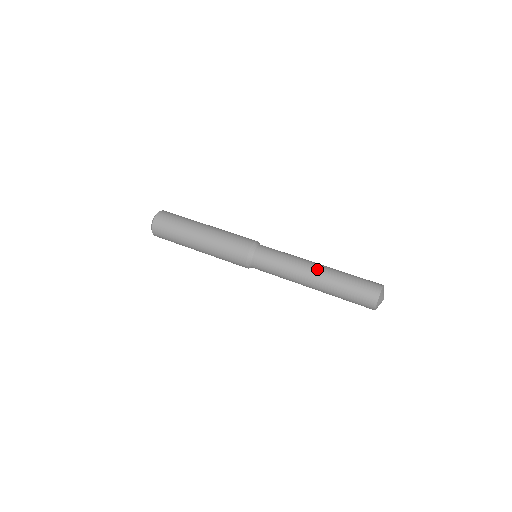
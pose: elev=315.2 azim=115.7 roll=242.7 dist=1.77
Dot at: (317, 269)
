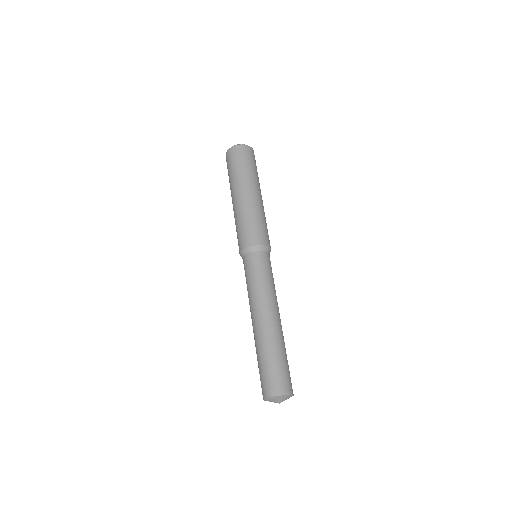
Dot at: (257, 322)
